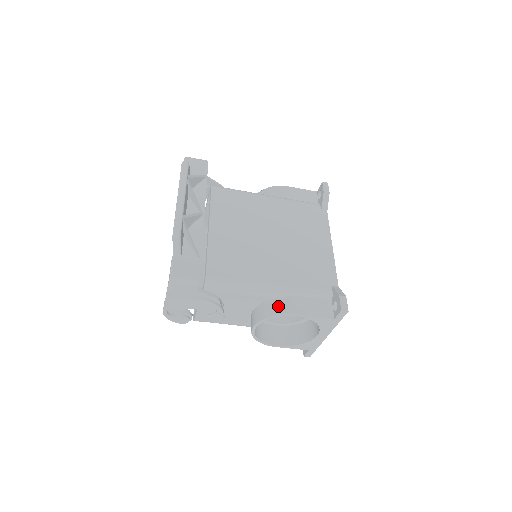
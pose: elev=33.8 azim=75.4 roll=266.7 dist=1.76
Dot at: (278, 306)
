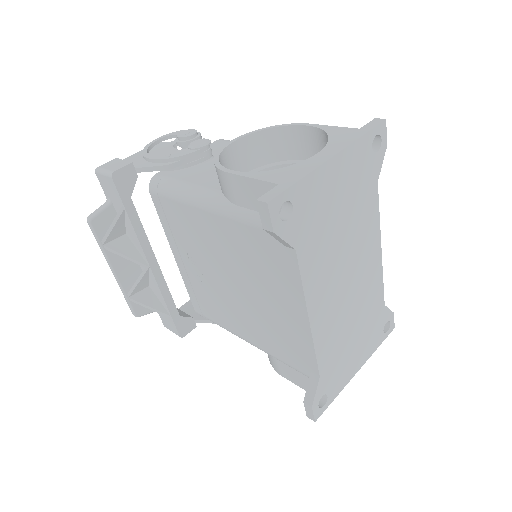
Dot at: occluded
